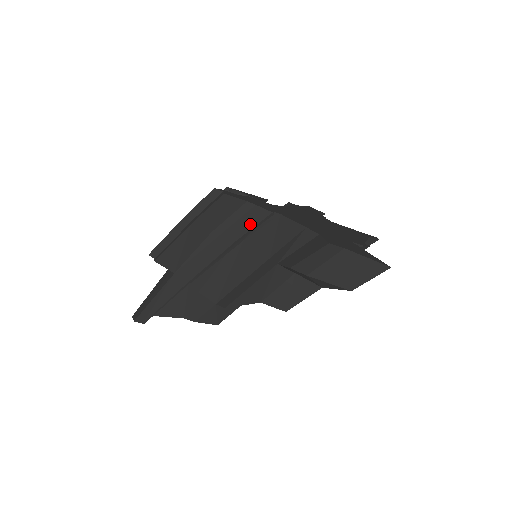
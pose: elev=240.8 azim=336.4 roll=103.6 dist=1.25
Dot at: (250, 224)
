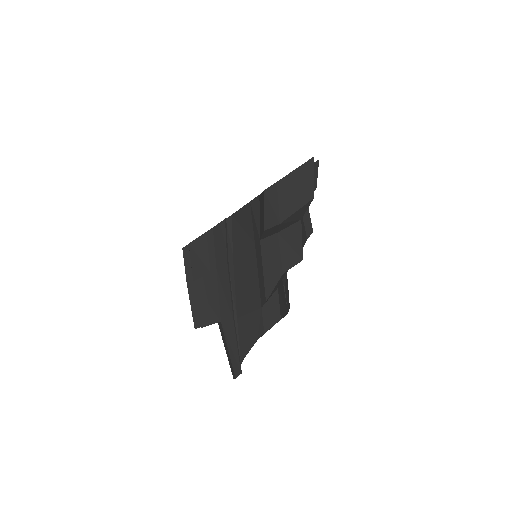
Dot at: (222, 241)
